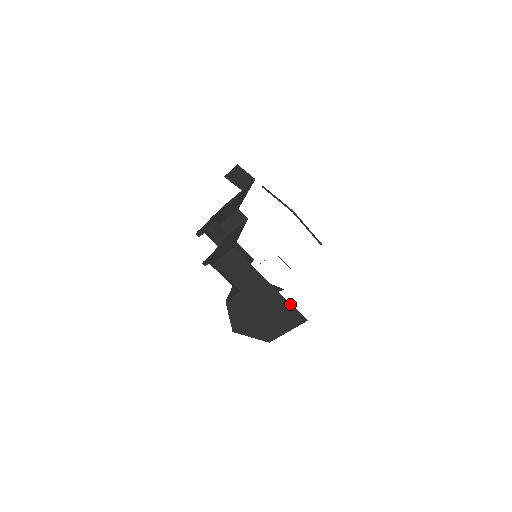
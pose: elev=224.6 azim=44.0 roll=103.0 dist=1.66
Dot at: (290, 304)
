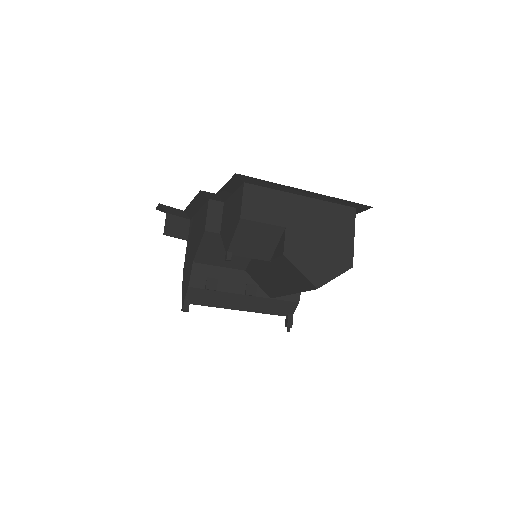
Dot at: (330, 203)
